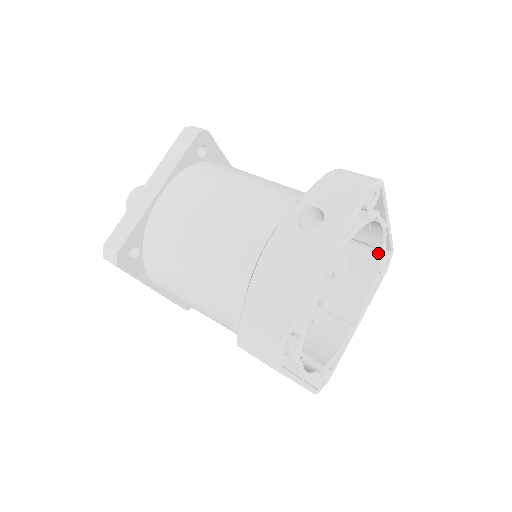
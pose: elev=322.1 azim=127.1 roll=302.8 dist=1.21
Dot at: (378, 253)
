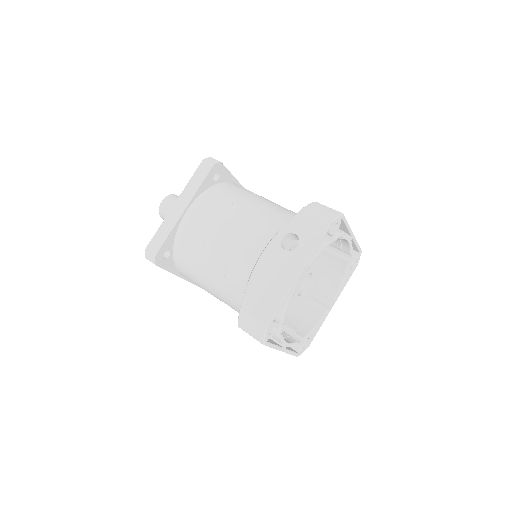
Dot at: (347, 255)
